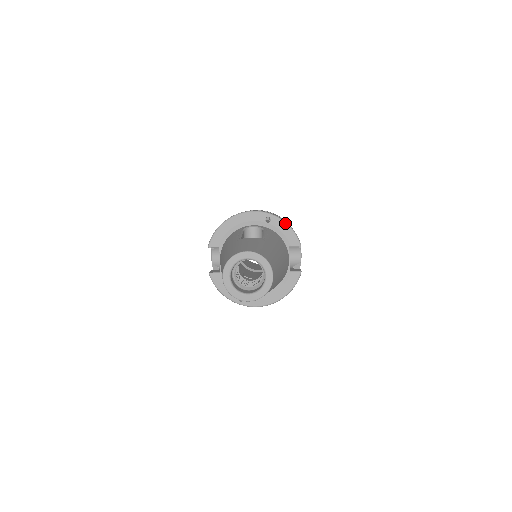
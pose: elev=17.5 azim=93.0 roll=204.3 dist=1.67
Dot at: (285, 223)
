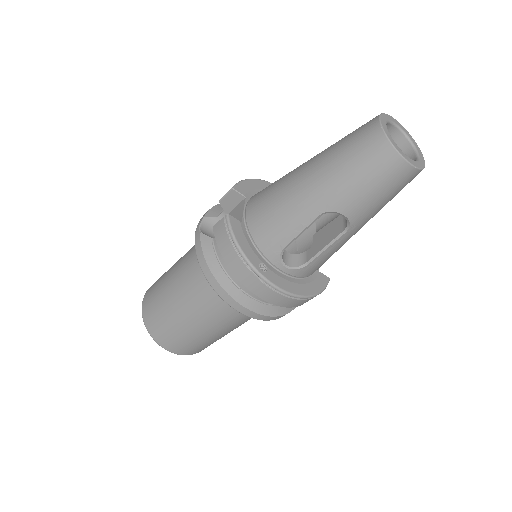
Dot at: occluded
